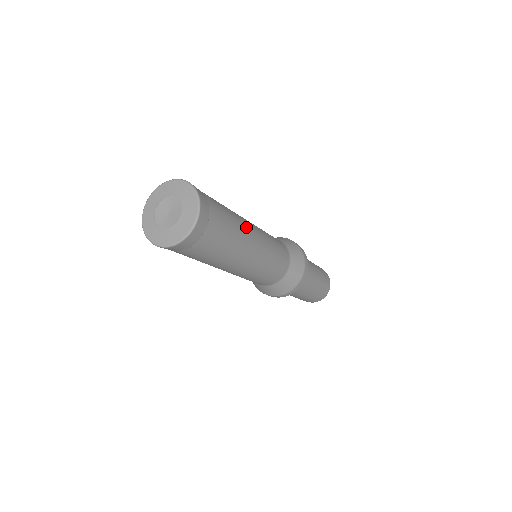
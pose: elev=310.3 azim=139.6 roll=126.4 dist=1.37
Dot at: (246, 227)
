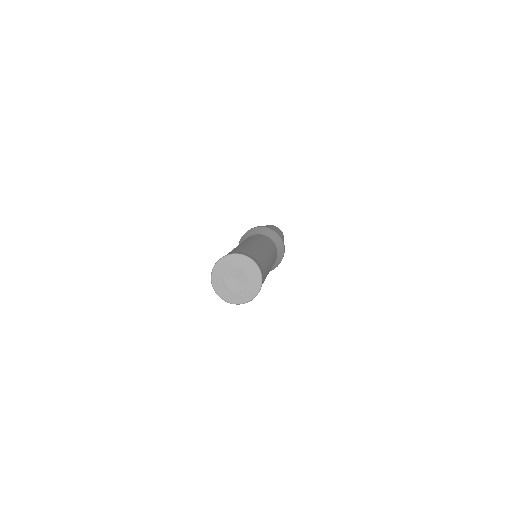
Dot at: occluded
